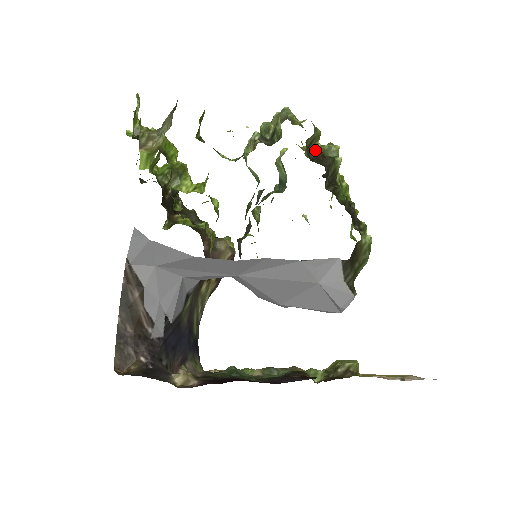
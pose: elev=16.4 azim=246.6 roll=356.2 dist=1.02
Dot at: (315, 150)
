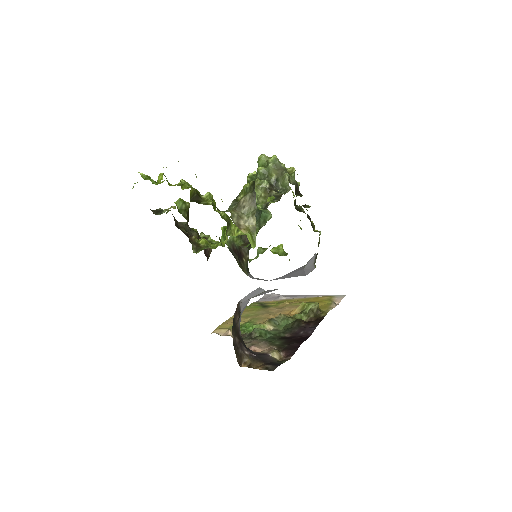
Dot at: occluded
